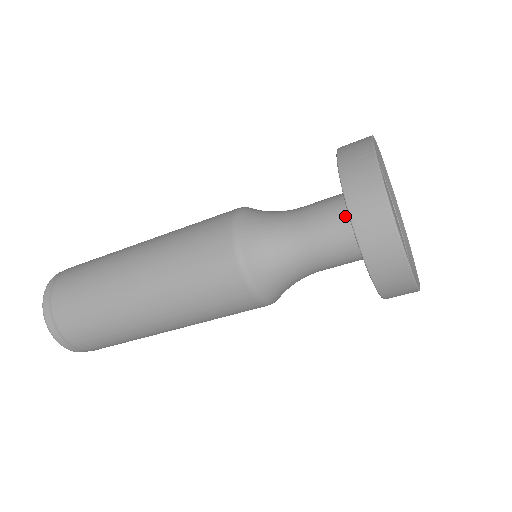
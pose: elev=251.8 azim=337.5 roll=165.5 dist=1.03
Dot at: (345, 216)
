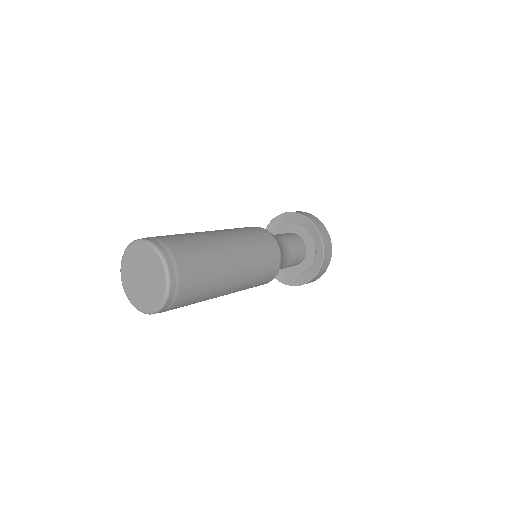
Dot at: (288, 233)
